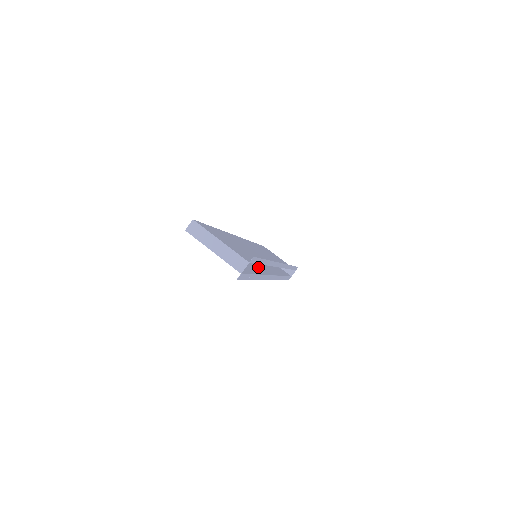
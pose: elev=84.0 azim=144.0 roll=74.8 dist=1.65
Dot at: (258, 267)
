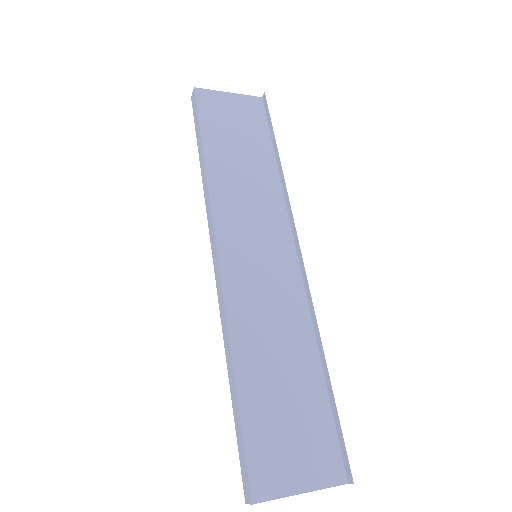
Dot at: occluded
